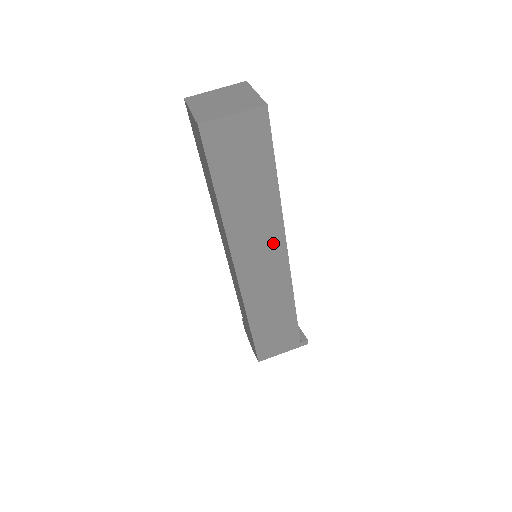
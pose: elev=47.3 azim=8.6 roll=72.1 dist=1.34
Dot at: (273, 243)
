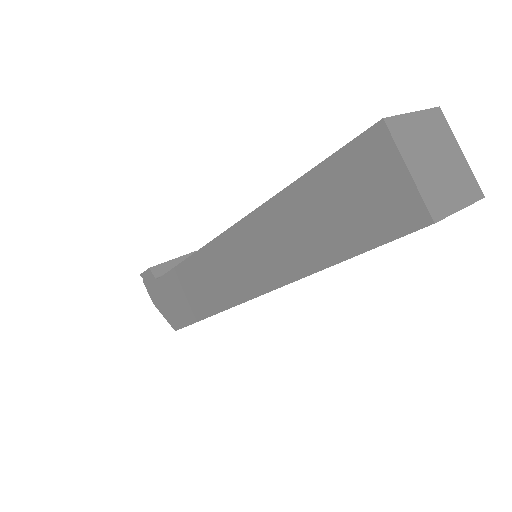
Dot at: occluded
